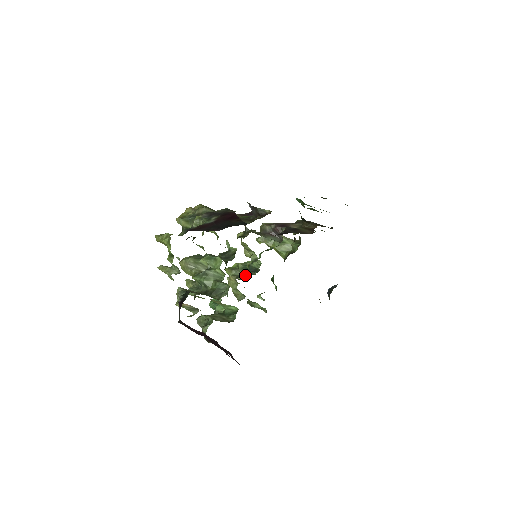
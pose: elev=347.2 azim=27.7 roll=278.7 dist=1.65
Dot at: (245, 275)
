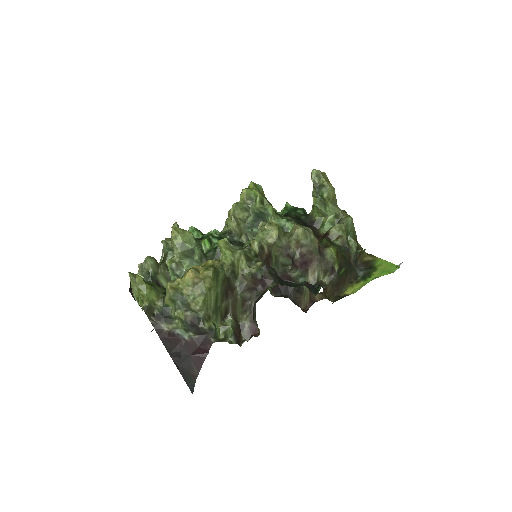
Dot at: (246, 227)
